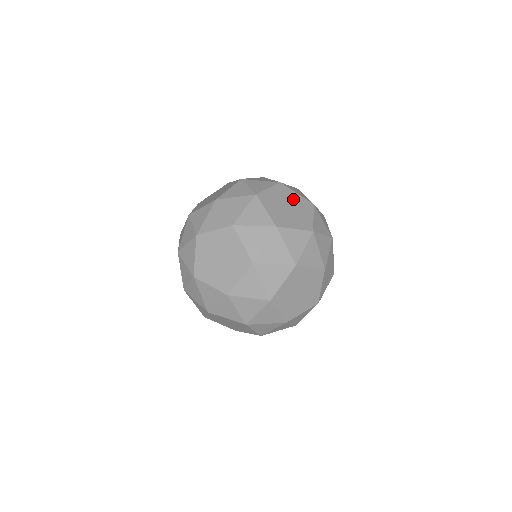
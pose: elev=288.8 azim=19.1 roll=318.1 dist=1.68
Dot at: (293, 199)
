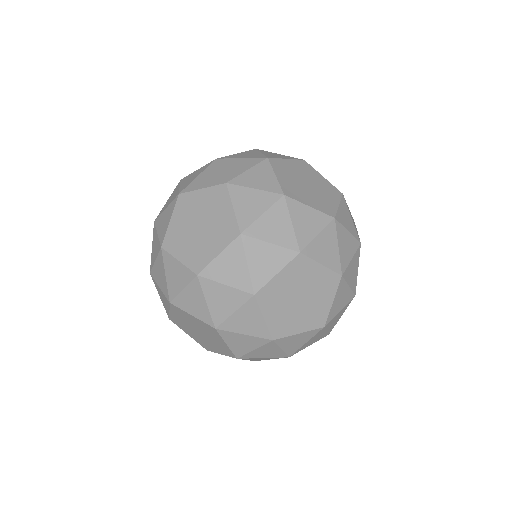
Dot at: occluded
